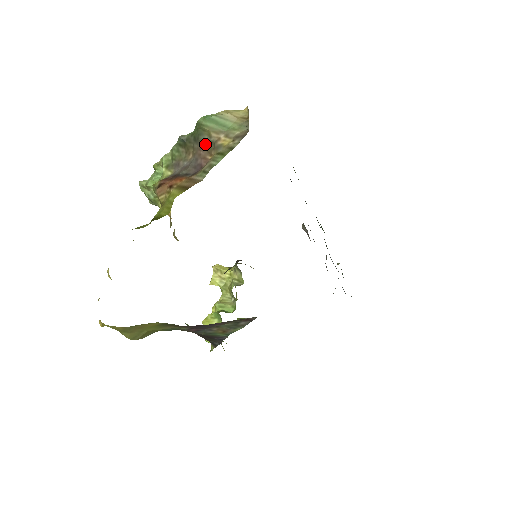
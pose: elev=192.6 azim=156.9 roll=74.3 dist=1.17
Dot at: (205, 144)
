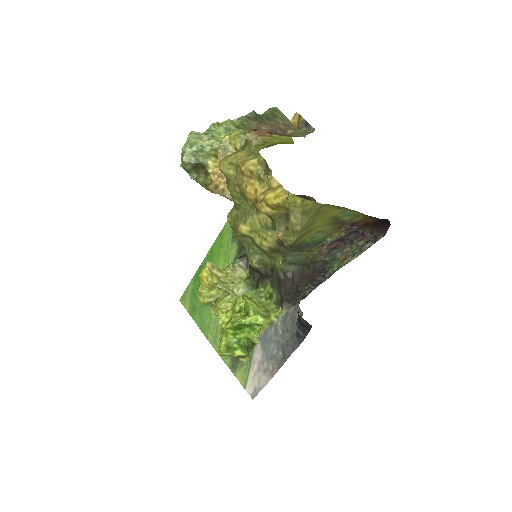
Dot at: (280, 124)
